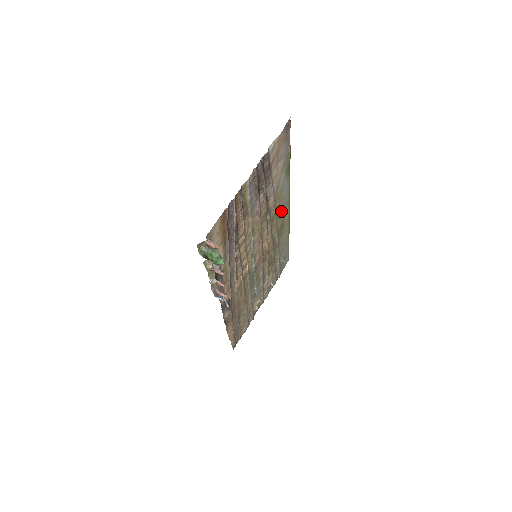
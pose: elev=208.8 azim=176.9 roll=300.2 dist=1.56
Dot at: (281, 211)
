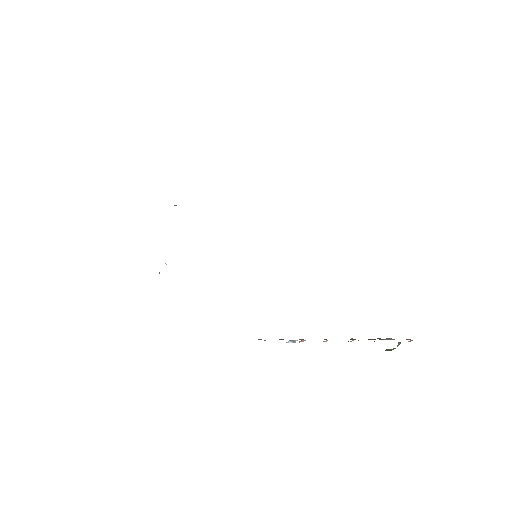
Dot at: occluded
